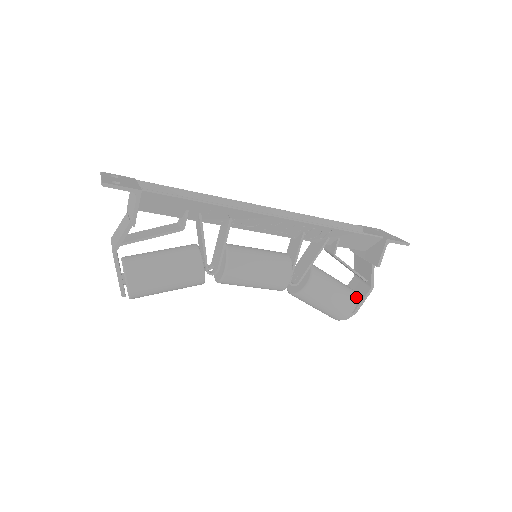
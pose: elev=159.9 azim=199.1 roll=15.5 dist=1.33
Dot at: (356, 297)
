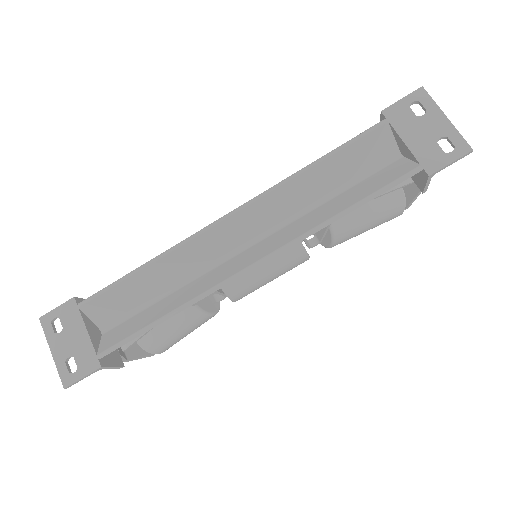
Dot at: (403, 198)
